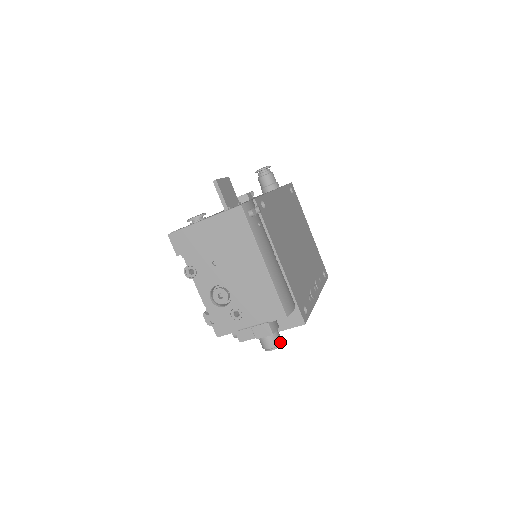
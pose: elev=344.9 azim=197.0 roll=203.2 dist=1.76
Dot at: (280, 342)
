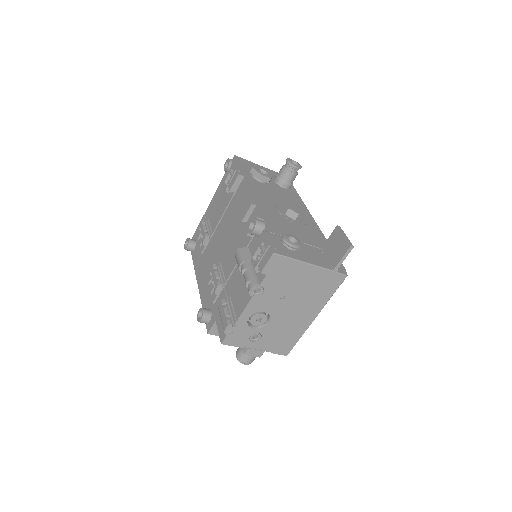
Dot at: (254, 359)
